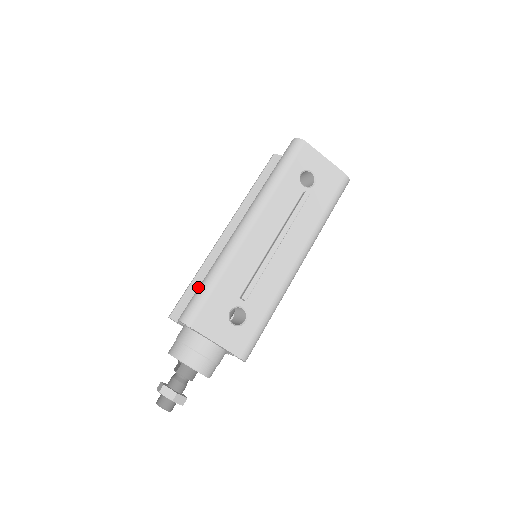
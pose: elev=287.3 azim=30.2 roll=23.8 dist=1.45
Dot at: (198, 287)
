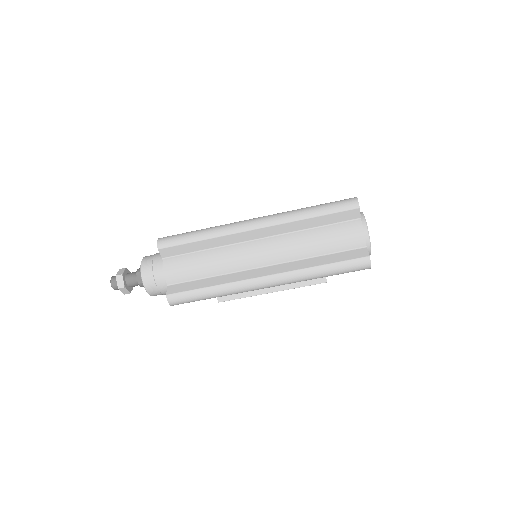
Dot at: (197, 249)
